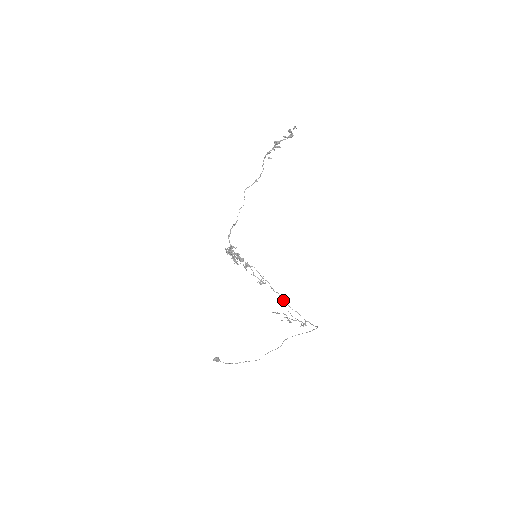
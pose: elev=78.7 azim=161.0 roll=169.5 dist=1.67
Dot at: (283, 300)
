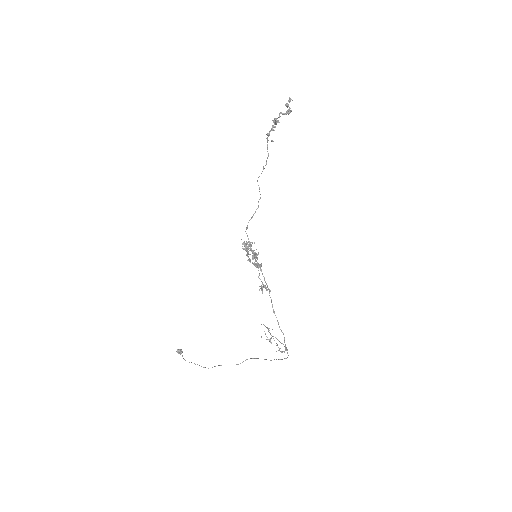
Dot at: occluded
